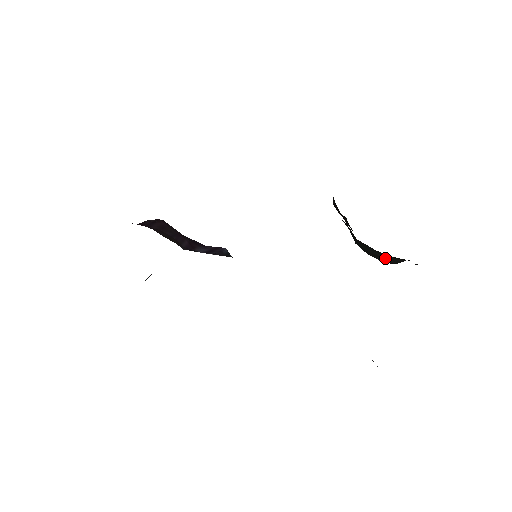
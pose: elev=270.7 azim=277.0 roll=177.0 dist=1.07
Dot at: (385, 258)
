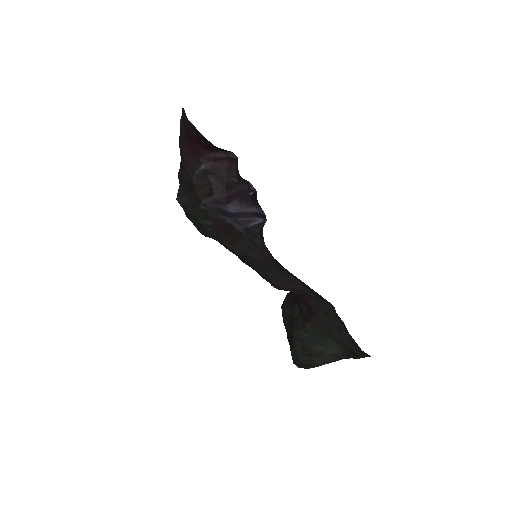
Dot at: (315, 354)
